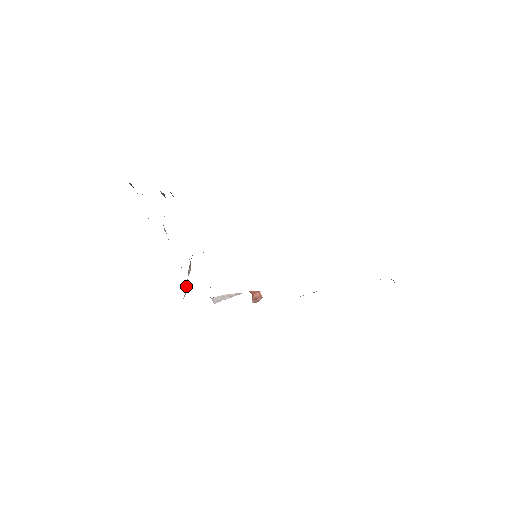
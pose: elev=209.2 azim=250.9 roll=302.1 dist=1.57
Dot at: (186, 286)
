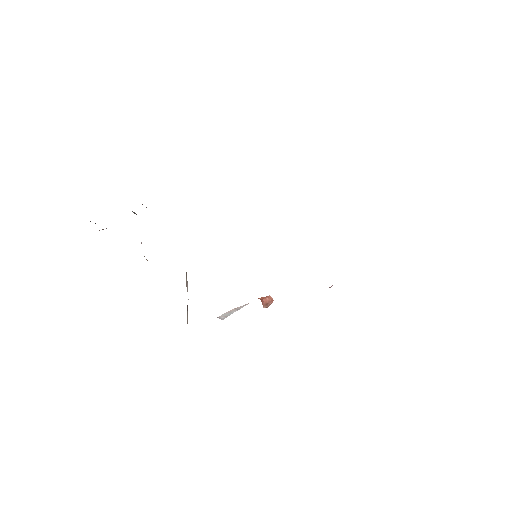
Dot at: (187, 308)
